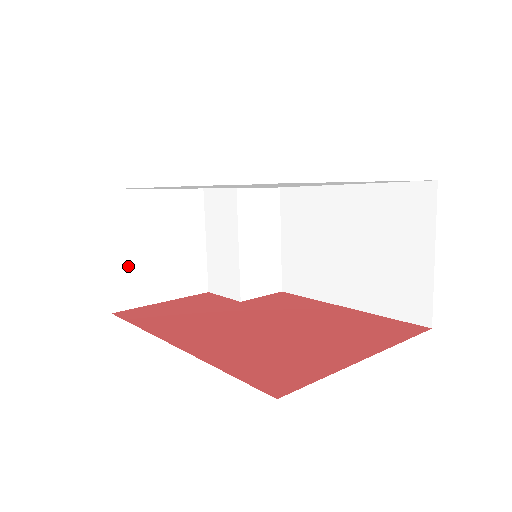
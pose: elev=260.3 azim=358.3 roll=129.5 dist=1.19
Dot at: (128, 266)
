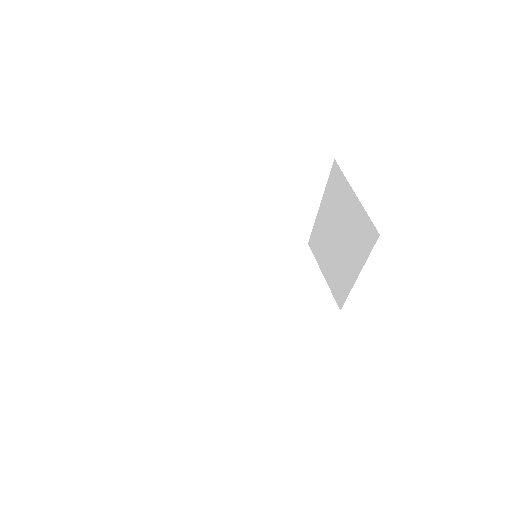
Dot at: occluded
